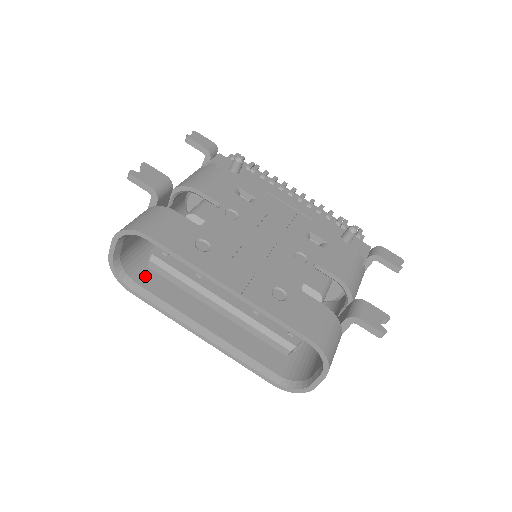
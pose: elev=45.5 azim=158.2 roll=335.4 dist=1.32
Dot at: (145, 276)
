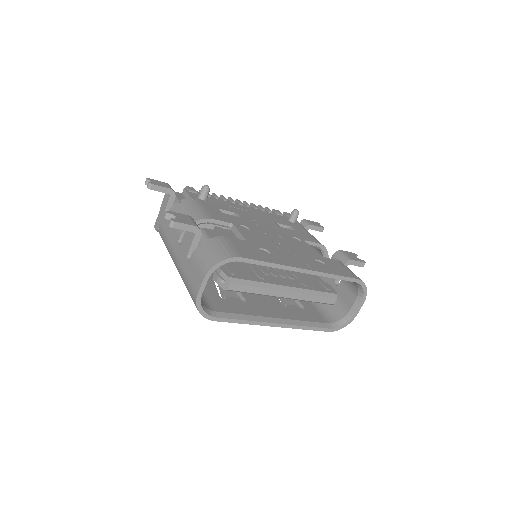
Dot at: (212, 304)
